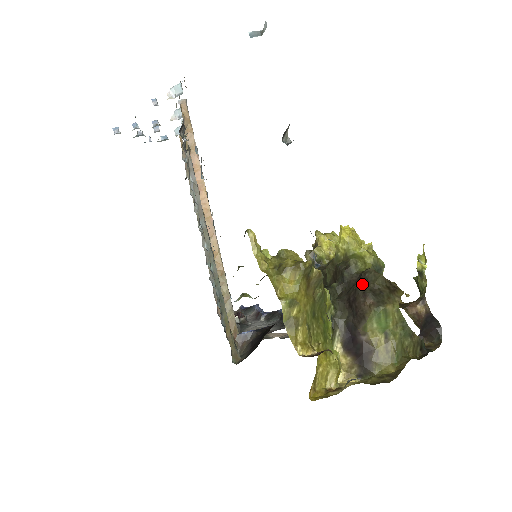
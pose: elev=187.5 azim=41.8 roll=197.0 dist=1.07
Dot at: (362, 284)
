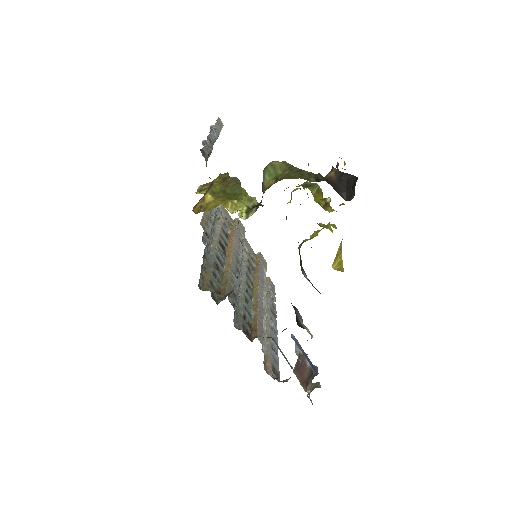
Dot at: occluded
